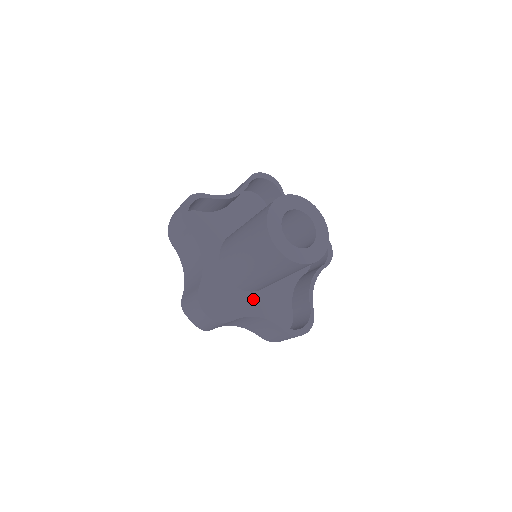
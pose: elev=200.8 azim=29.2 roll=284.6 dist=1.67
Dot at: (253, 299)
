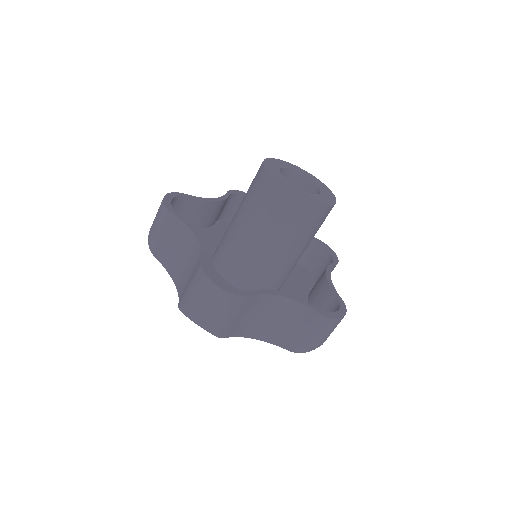
Dot at: occluded
